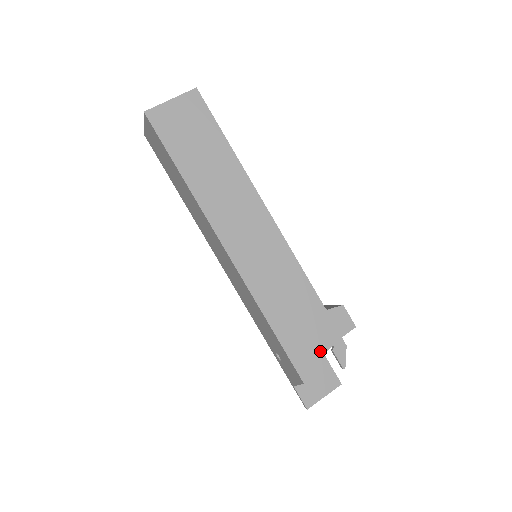
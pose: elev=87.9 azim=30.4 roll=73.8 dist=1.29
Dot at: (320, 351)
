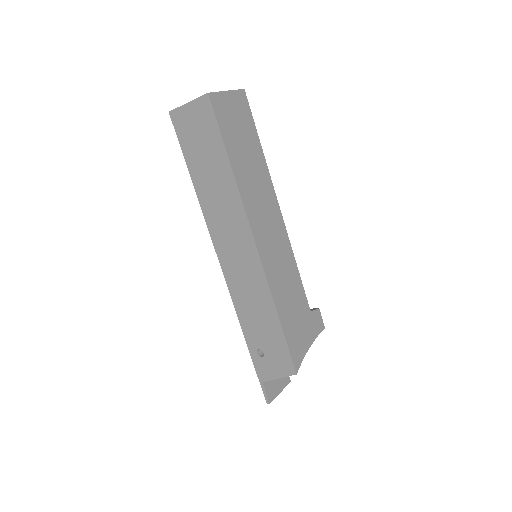
Dot at: (306, 346)
